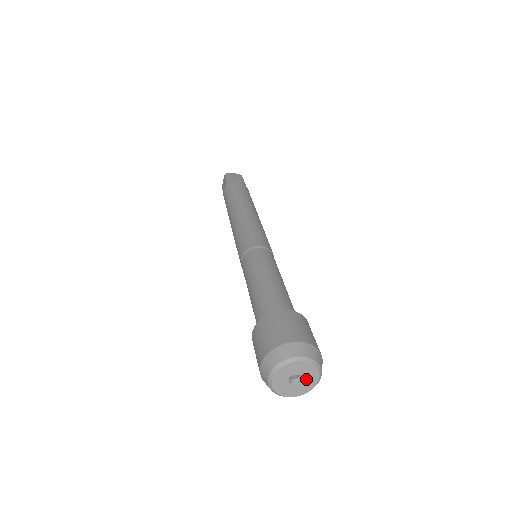
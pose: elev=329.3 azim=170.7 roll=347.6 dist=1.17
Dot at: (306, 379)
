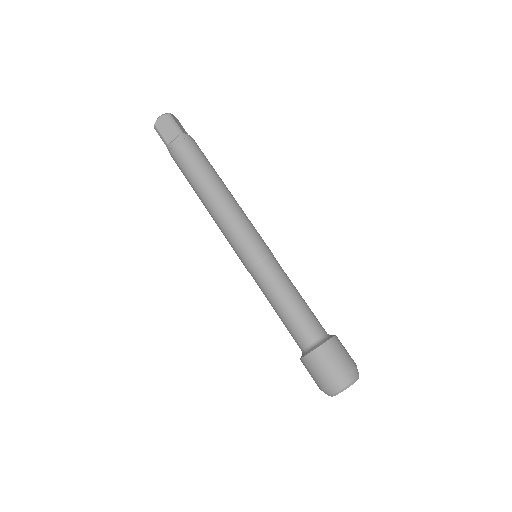
Dot at: occluded
